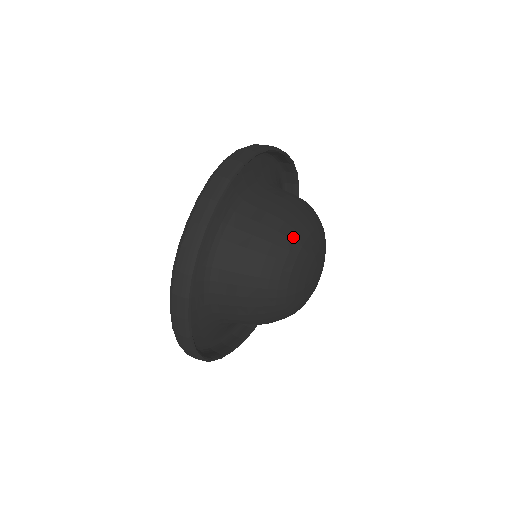
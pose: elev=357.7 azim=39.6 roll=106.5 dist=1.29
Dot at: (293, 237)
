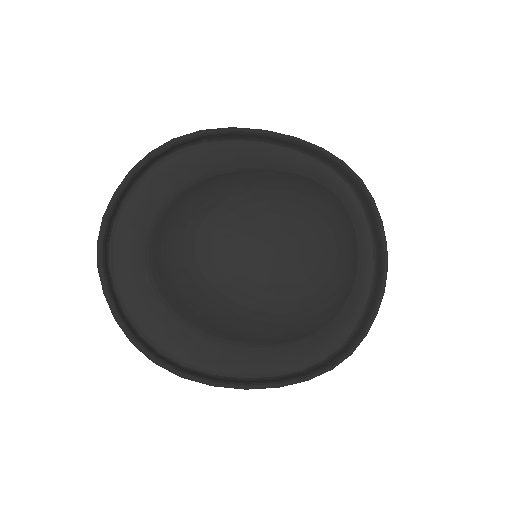
Dot at: (213, 195)
